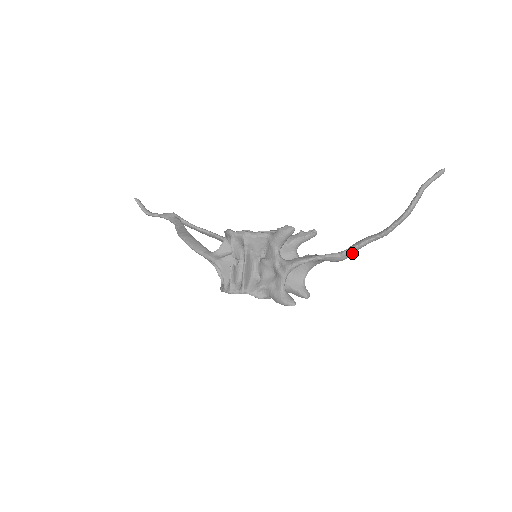
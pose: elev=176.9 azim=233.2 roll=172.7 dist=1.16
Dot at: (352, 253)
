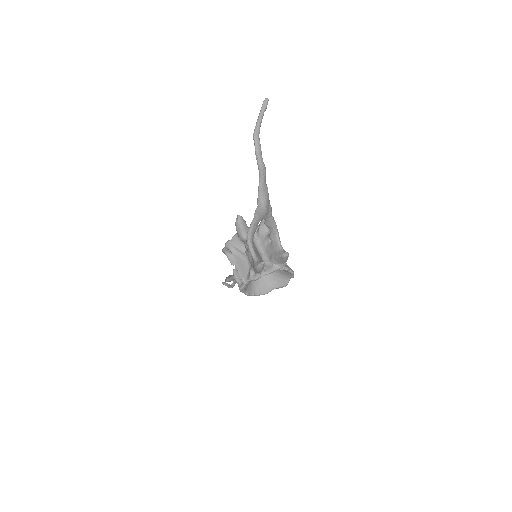
Dot at: (262, 199)
